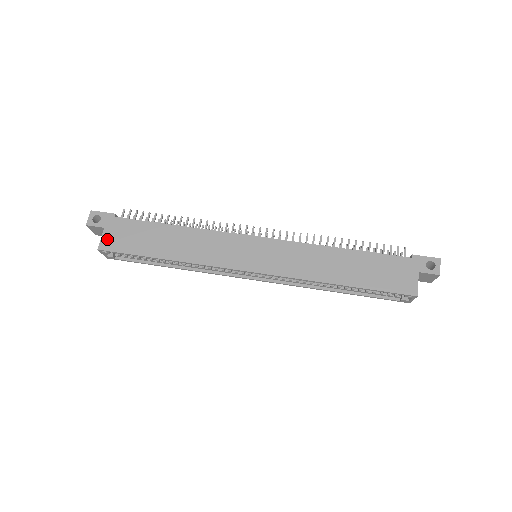
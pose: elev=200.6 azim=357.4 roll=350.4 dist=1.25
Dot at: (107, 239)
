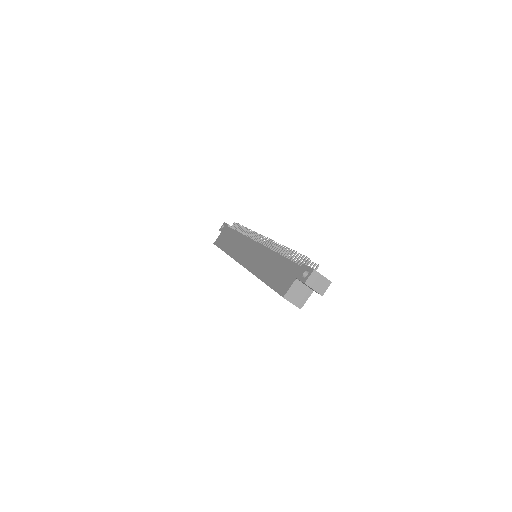
Dot at: (218, 238)
